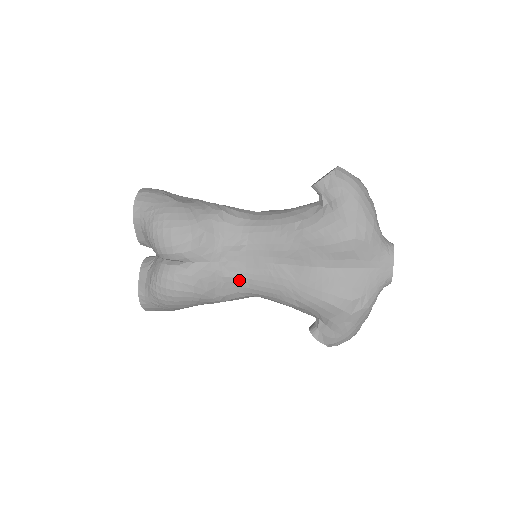
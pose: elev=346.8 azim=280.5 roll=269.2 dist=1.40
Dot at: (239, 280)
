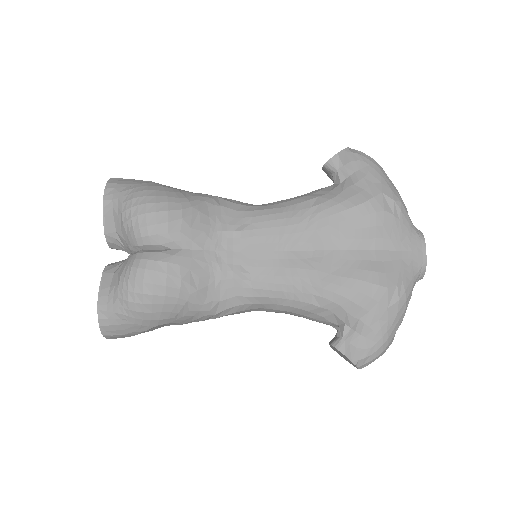
Dot at: (239, 276)
